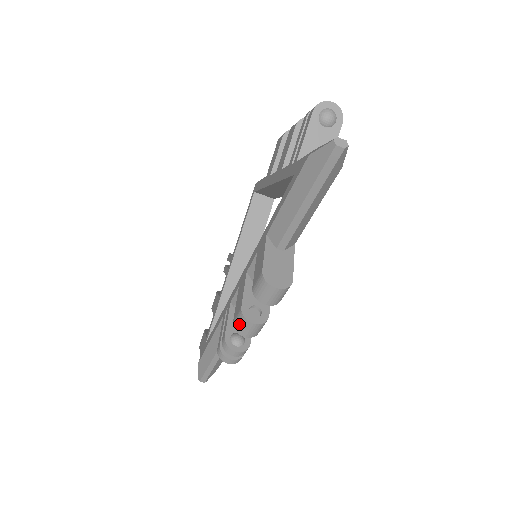
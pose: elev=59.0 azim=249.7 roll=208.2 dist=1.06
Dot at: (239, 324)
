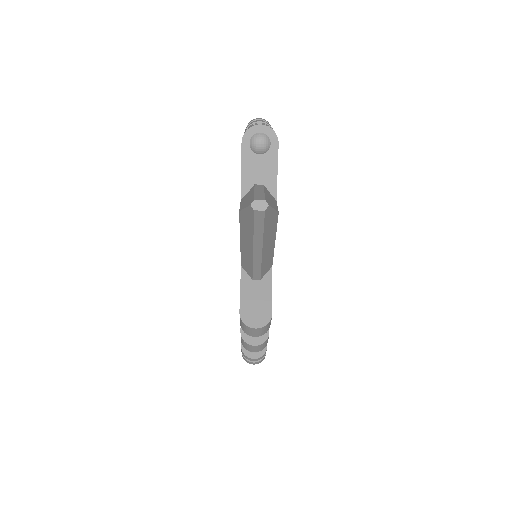
Dot at: (244, 345)
